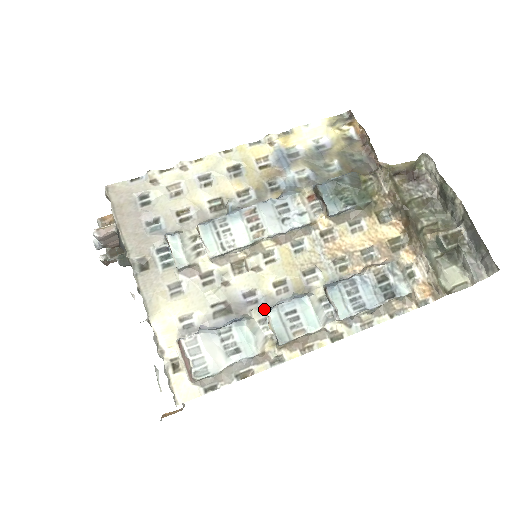
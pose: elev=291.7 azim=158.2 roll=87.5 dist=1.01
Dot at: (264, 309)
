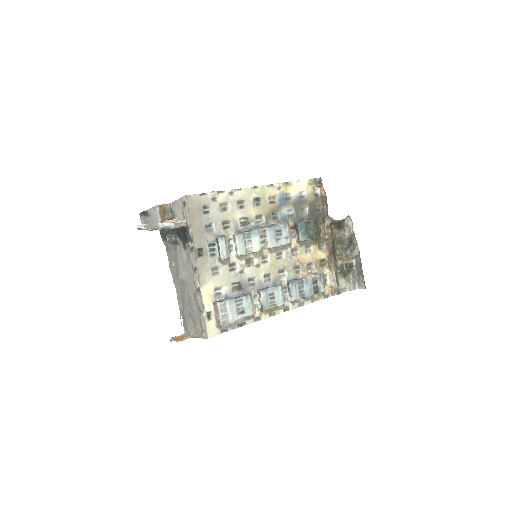
Dot at: (258, 290)
